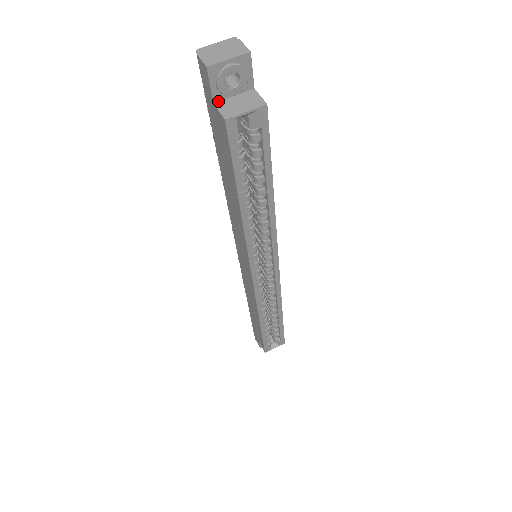
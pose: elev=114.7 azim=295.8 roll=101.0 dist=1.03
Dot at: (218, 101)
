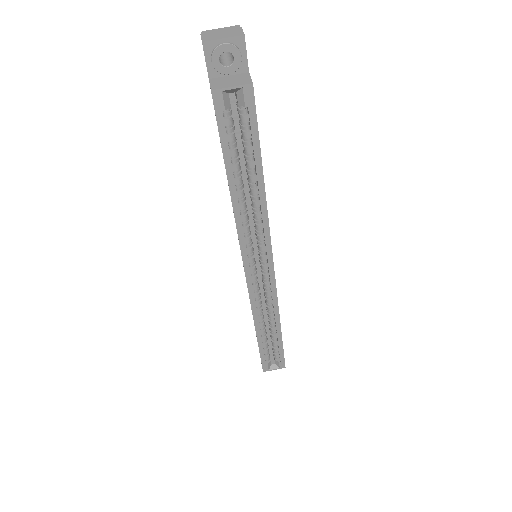
Dot at: (213, 78)
